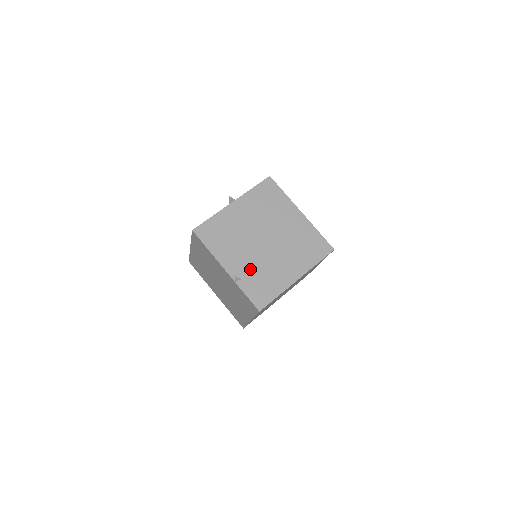
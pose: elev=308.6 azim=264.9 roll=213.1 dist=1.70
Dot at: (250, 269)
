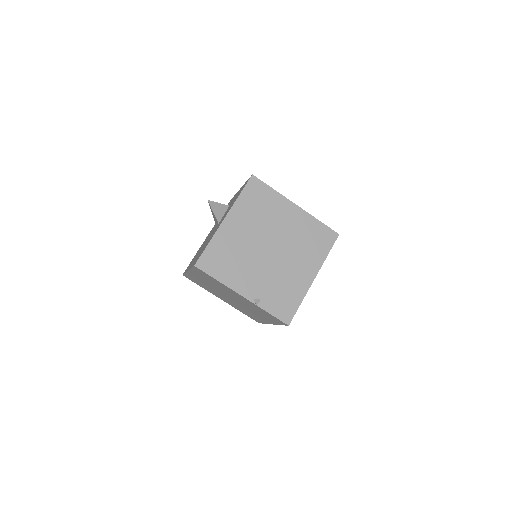
Dot at: (266, 286)
